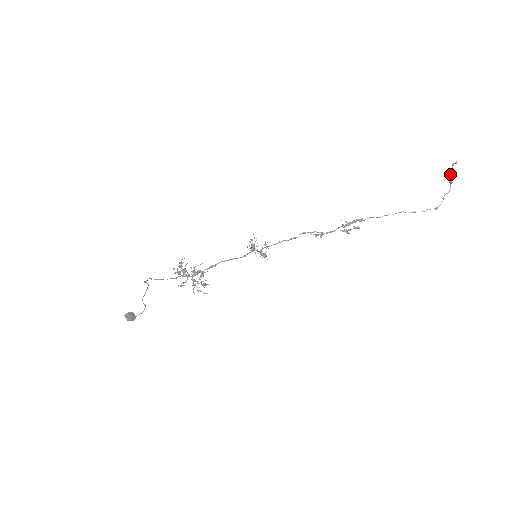
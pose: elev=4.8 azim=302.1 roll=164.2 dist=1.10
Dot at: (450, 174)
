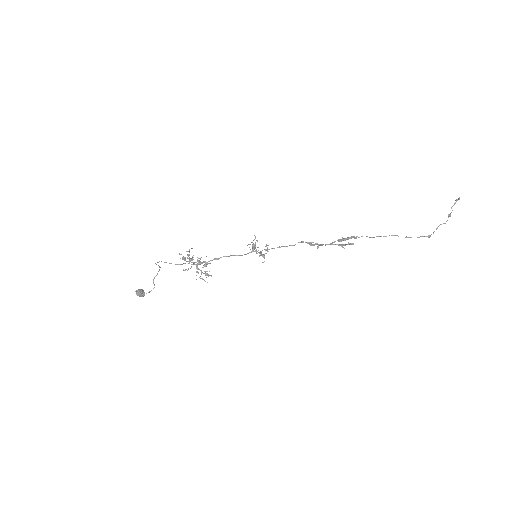
Dot at: (451, 208)
